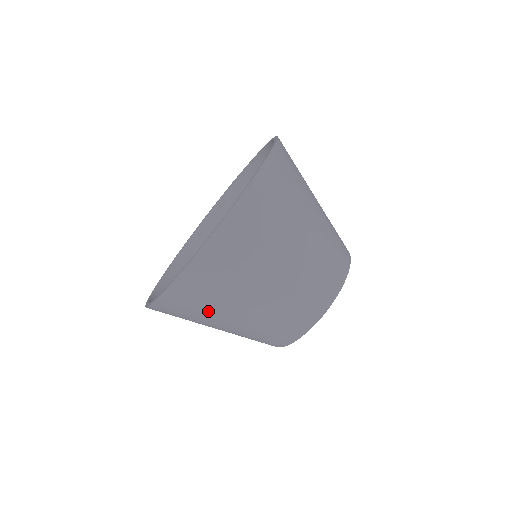
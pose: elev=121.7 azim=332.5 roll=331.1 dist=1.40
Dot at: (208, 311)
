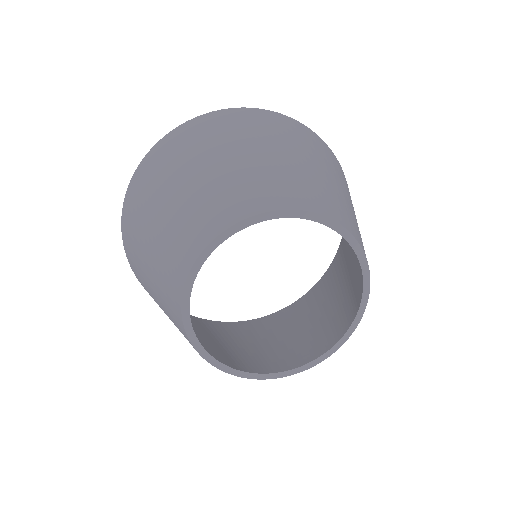
Dot at: (142, 214)
